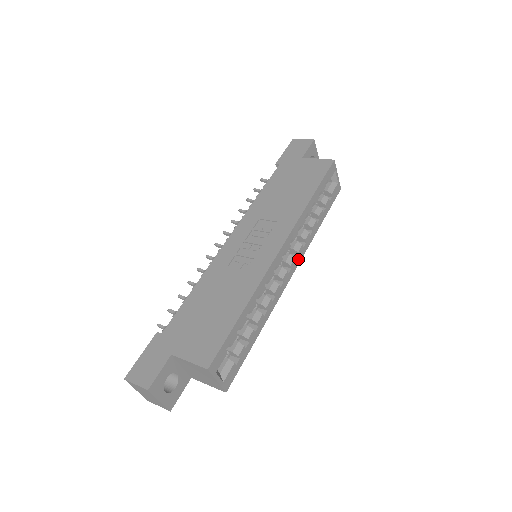
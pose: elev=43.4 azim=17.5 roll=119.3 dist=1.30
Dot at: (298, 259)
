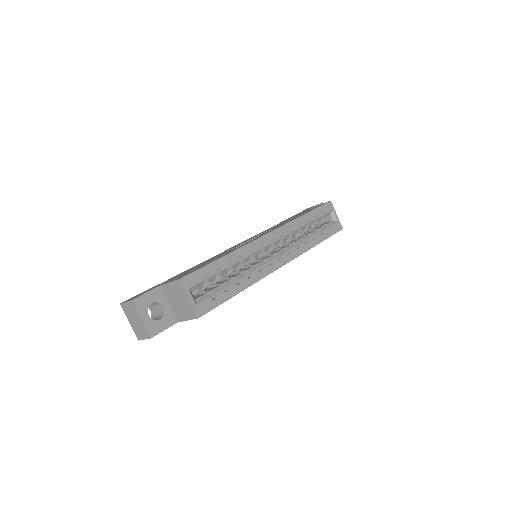
Dot at: (291, 256)
